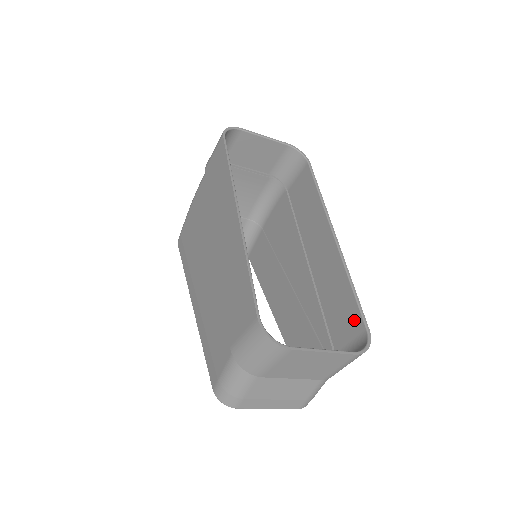
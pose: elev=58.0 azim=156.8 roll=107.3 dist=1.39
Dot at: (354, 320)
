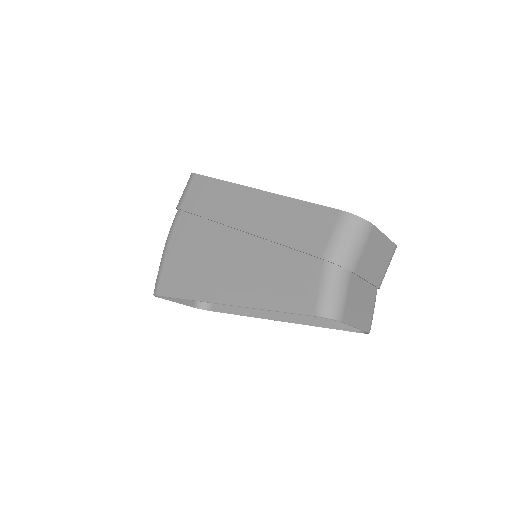
Dot at: occluded
